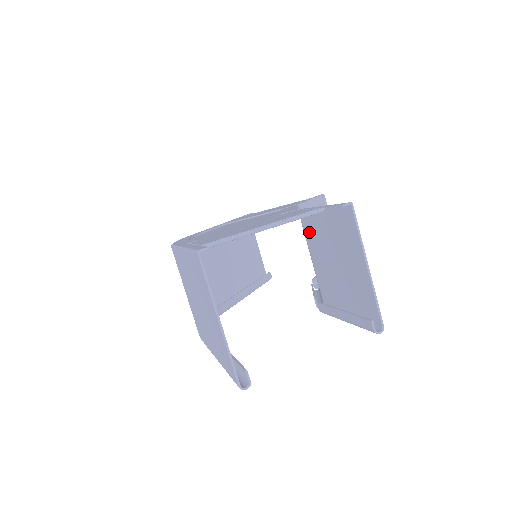
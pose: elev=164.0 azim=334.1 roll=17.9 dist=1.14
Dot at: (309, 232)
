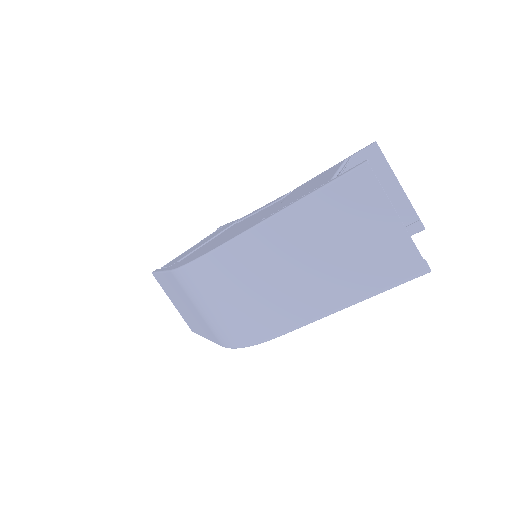
Dot at: occluded
